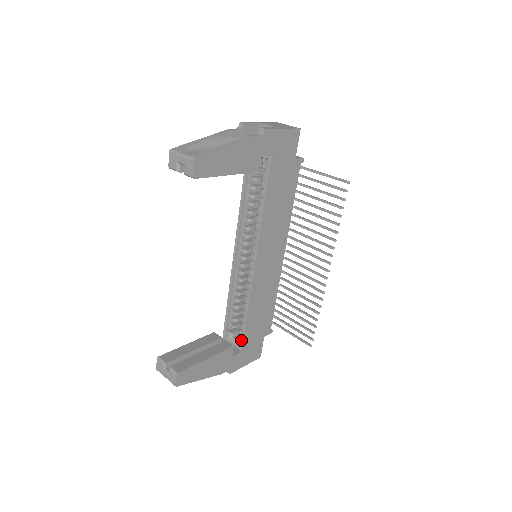
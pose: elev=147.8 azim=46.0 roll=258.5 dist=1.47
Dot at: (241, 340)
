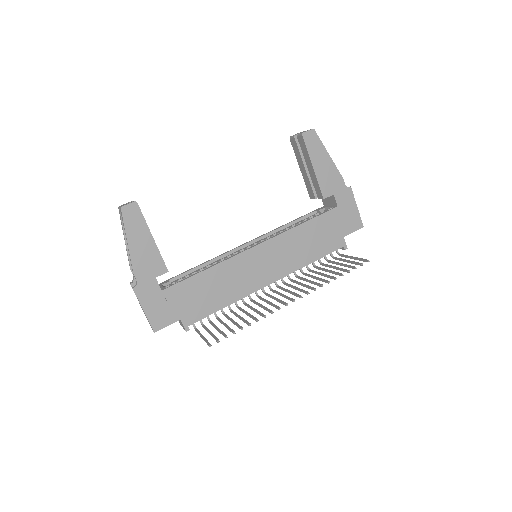
Dot at: (174, 284)
